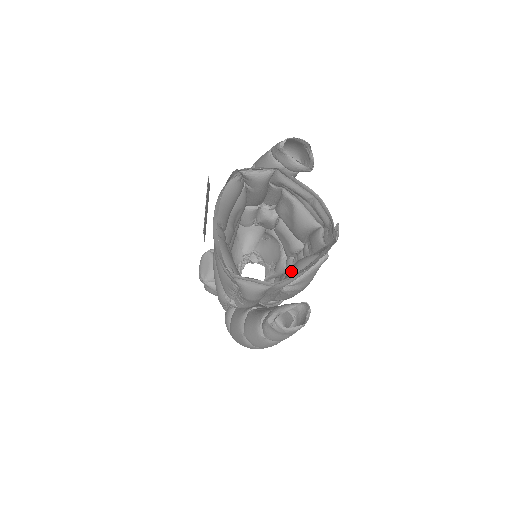
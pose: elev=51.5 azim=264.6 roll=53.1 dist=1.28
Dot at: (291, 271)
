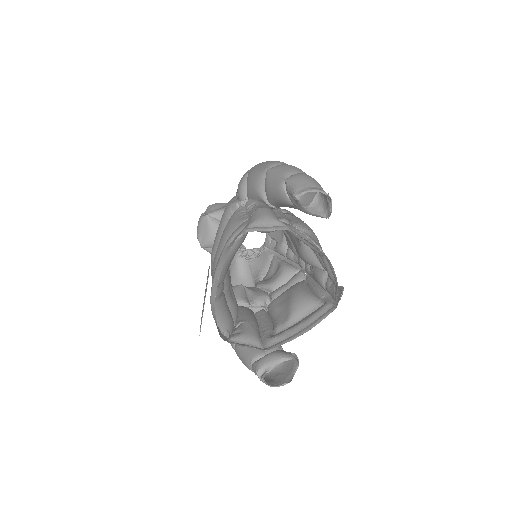
Dot at: (287, 309)
